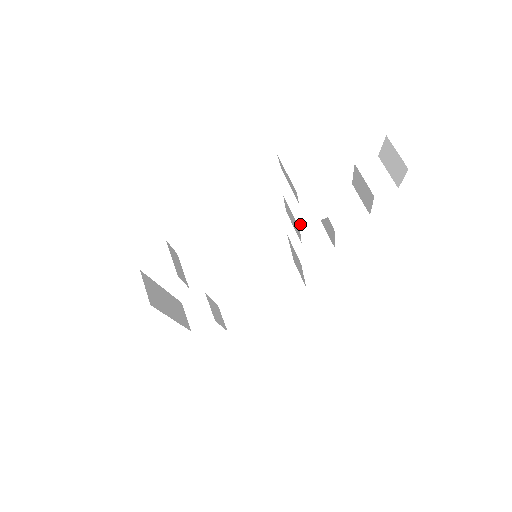
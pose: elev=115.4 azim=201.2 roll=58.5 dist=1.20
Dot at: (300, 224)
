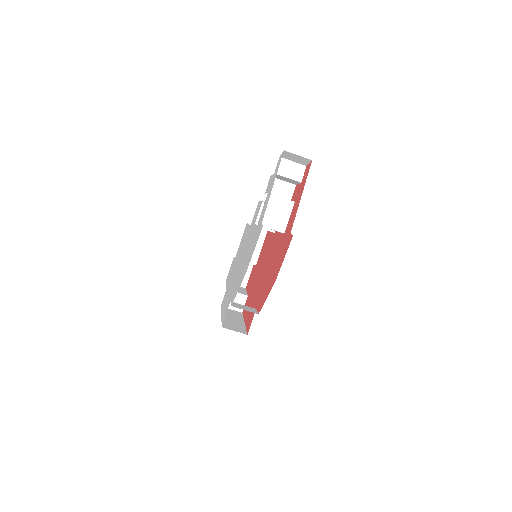
Dot at: (282, 231)
